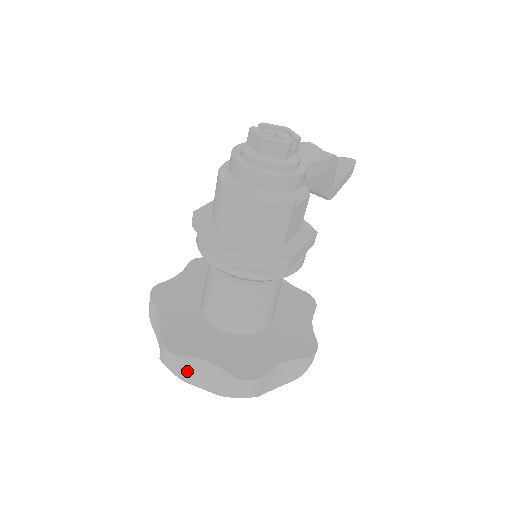
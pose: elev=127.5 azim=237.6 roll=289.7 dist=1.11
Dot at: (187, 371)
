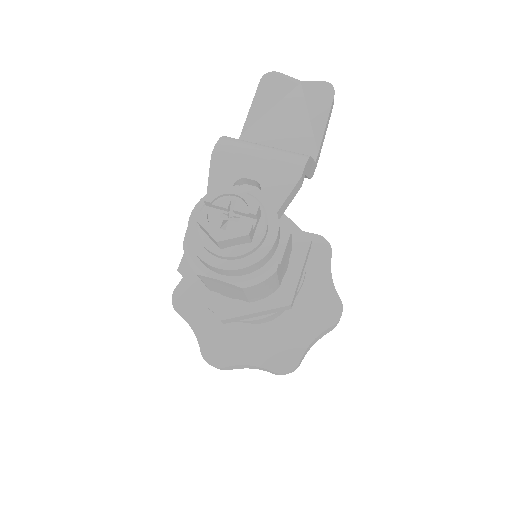
Dot at: (234, 368)
